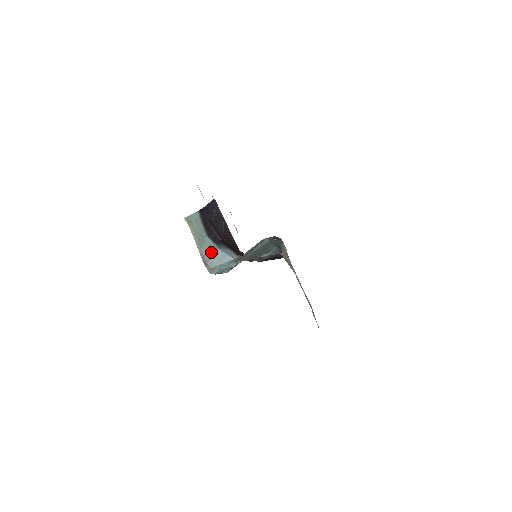
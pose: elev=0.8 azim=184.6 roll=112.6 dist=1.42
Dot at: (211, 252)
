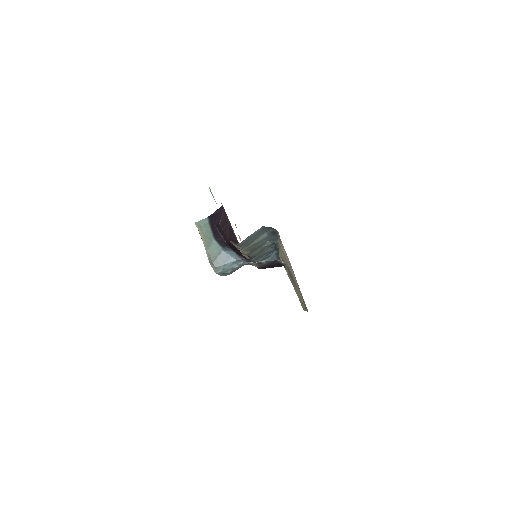
Dot at: (217, 253)
